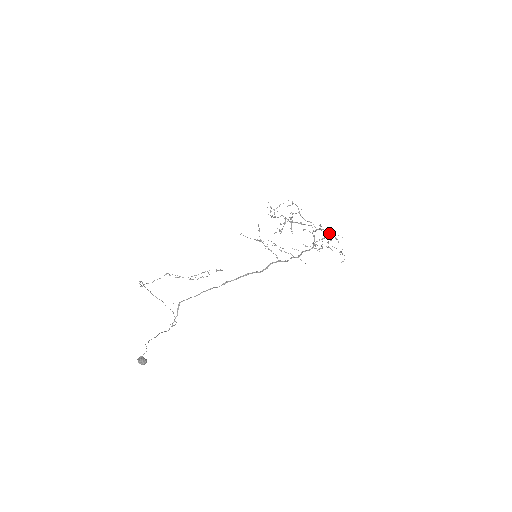
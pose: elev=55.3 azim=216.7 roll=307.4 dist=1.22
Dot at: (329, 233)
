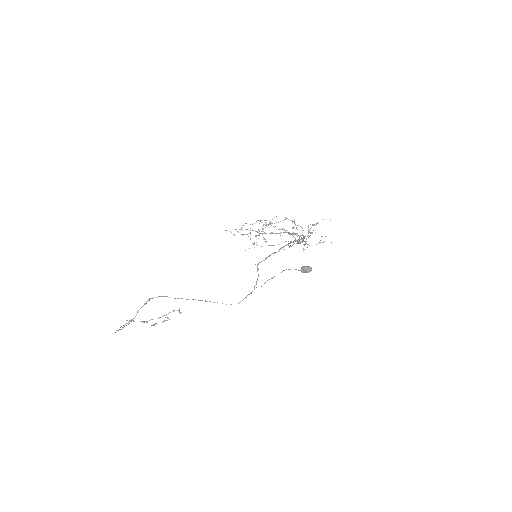
Dot at: (295, 238)
